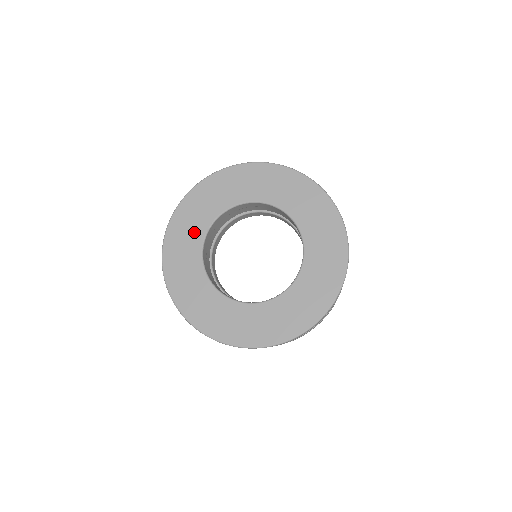
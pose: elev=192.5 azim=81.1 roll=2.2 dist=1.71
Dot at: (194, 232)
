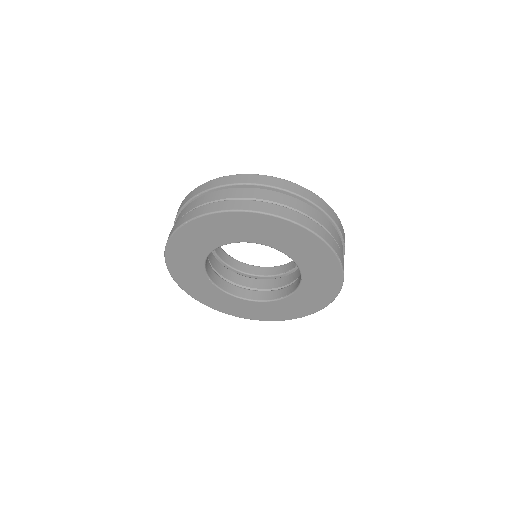
Dot at: occluded
